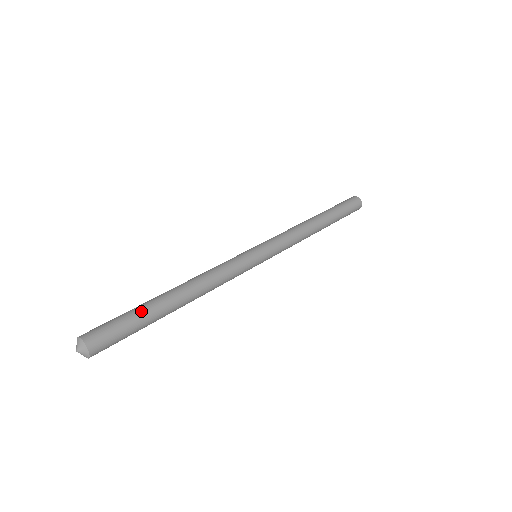
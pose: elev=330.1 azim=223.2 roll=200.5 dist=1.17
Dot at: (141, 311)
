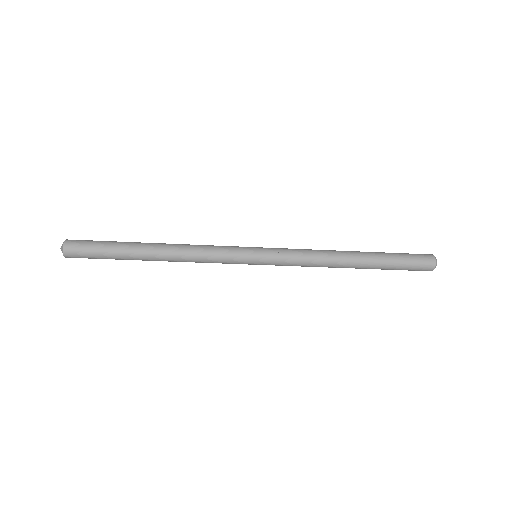
Dot at: occluded
